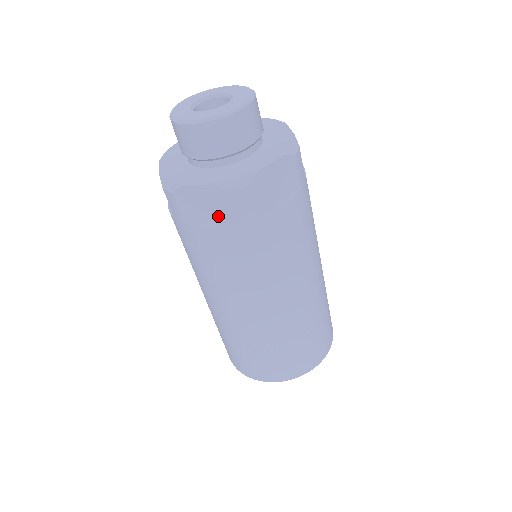
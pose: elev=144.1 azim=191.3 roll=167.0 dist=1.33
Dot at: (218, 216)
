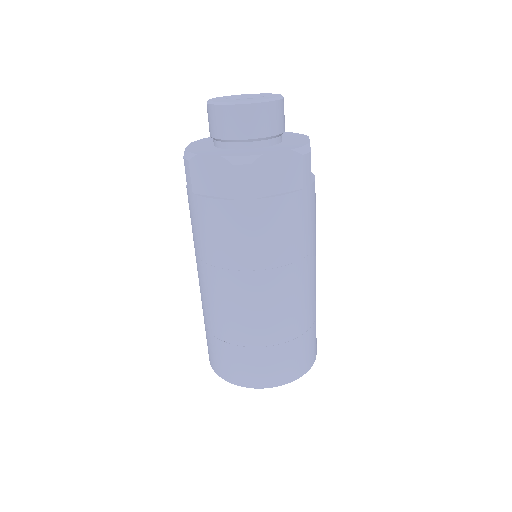
Dot at: (287, 183)
